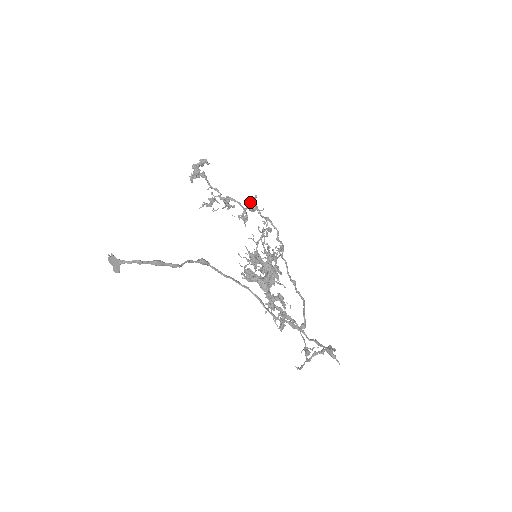
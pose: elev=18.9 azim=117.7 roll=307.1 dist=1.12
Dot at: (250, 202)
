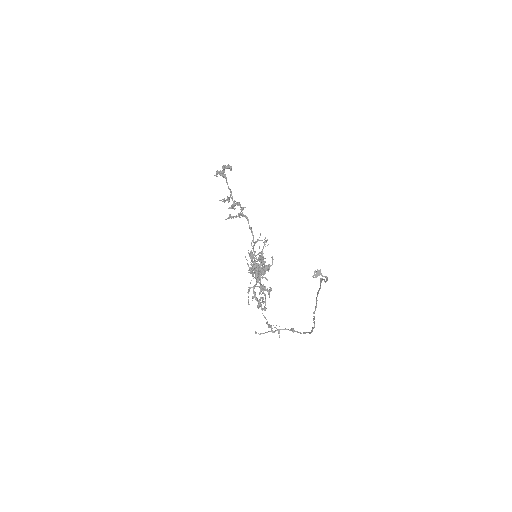
Dot at: occluded
